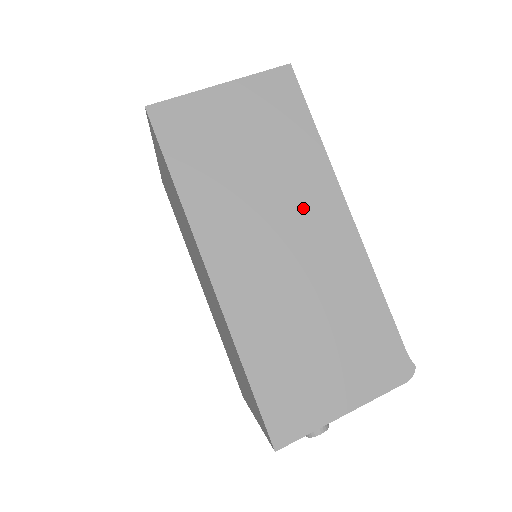
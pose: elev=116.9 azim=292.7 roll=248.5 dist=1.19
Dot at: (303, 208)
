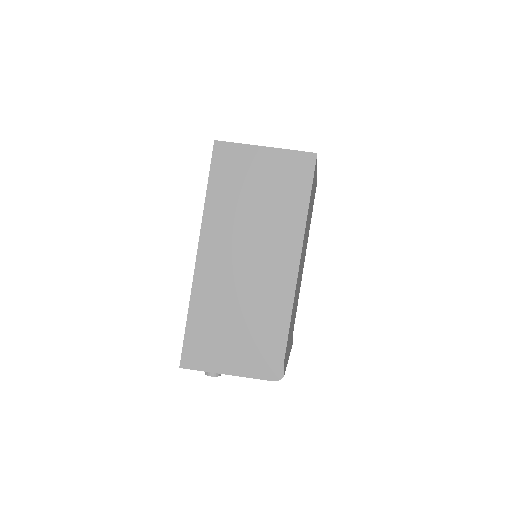
Dot at: (272, 247)
